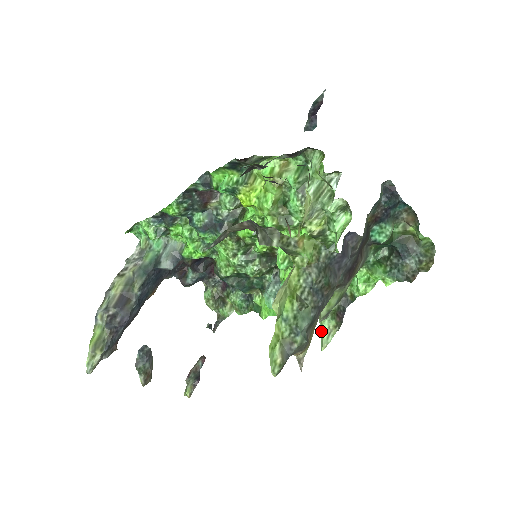
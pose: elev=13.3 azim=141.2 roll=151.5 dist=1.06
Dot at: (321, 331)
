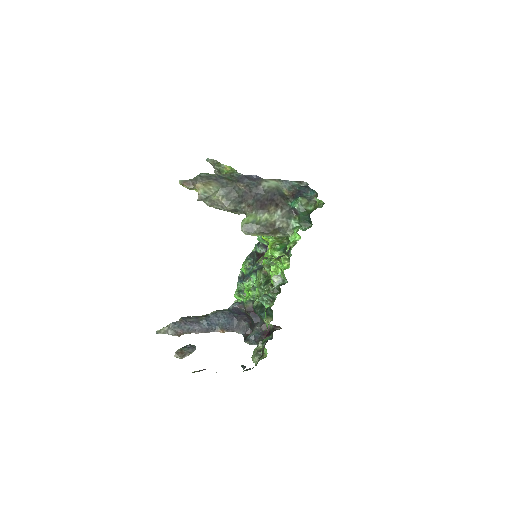
Dot at: occluded
